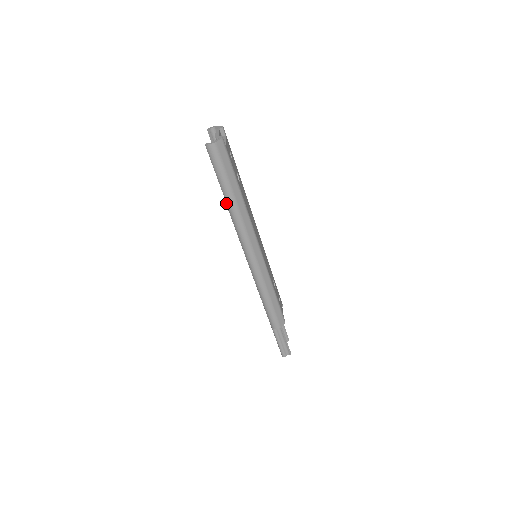
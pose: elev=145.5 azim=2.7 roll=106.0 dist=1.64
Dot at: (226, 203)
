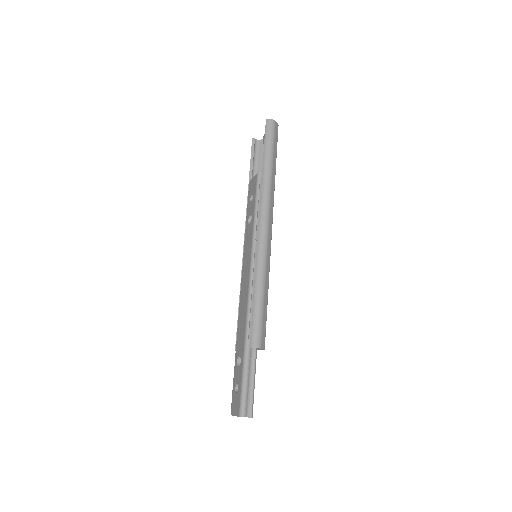
Dot at: (258, 177)
